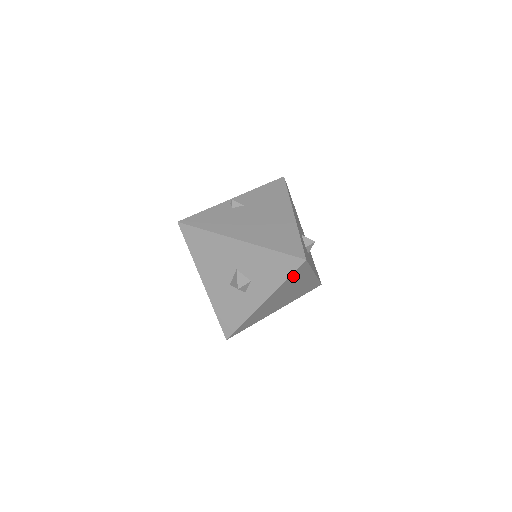
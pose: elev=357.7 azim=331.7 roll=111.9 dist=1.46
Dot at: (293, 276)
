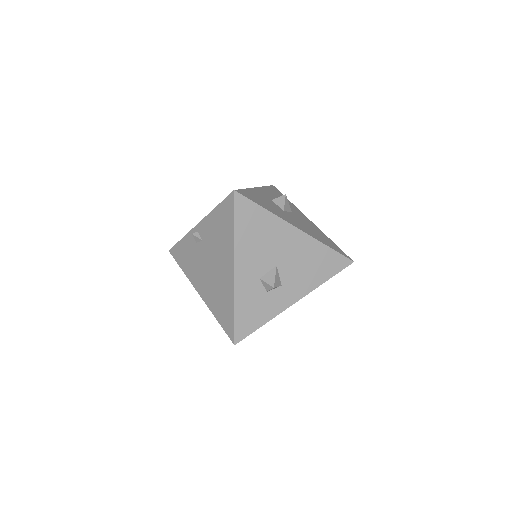
Dot at: occluded
